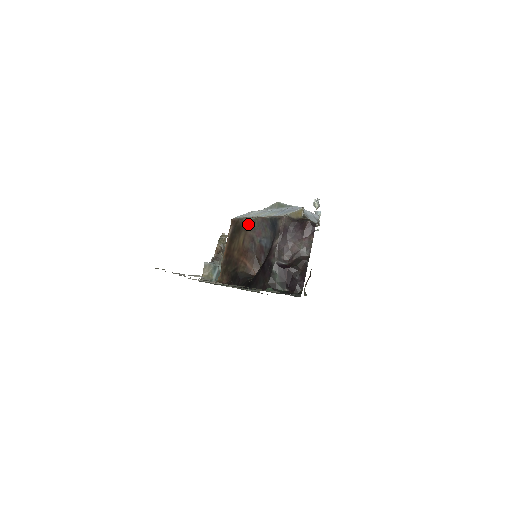
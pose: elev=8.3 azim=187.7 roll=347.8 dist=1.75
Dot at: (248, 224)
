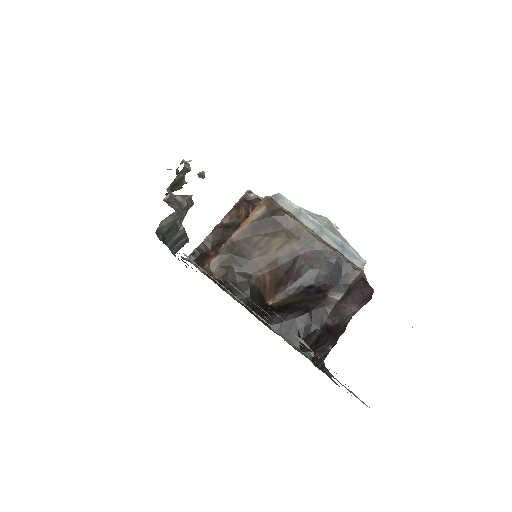
Dot at: (299, 232)
